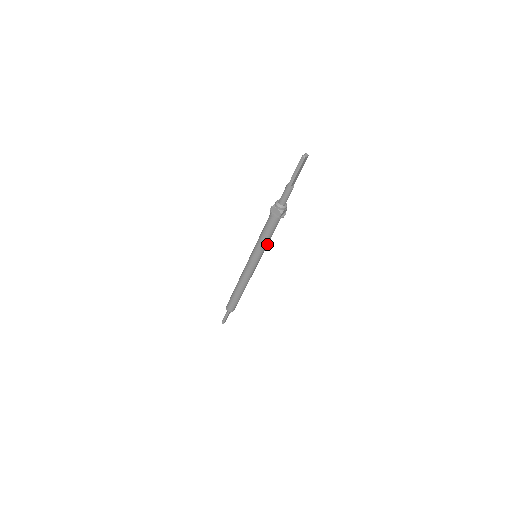
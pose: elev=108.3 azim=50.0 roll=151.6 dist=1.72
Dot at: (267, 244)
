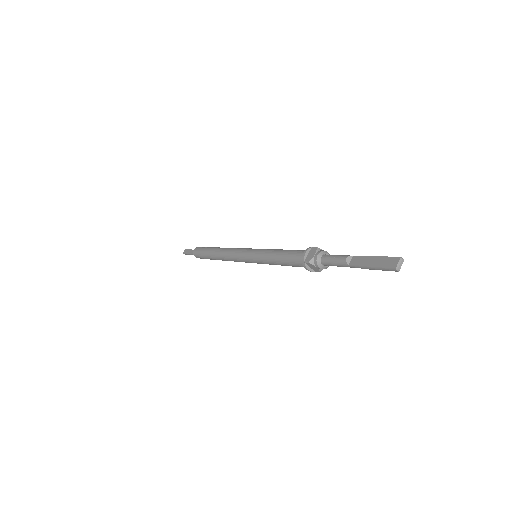
Dot at: occluded
